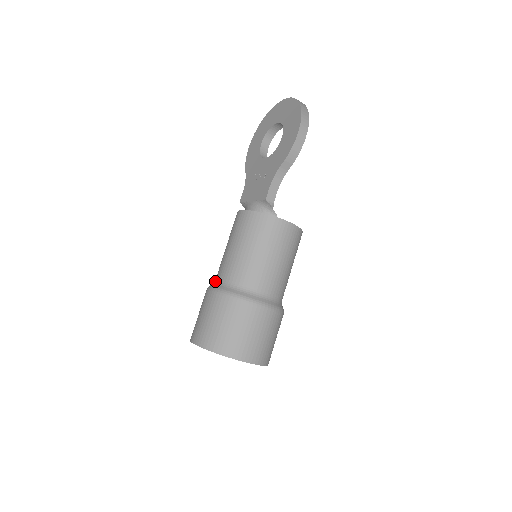
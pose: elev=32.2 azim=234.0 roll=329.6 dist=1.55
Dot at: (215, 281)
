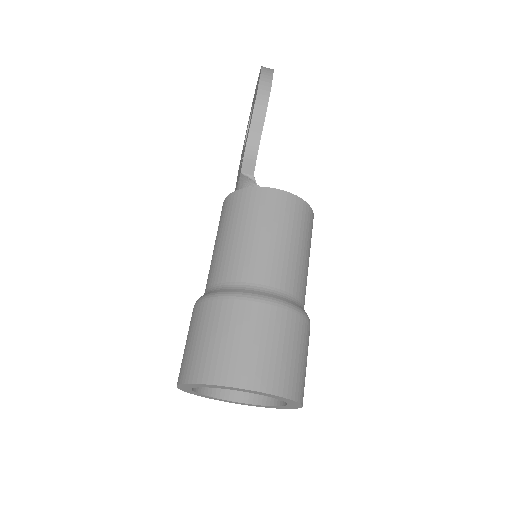
Dot at: occluded
